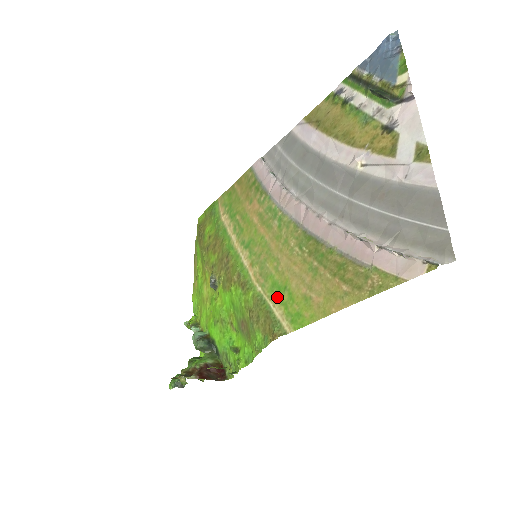
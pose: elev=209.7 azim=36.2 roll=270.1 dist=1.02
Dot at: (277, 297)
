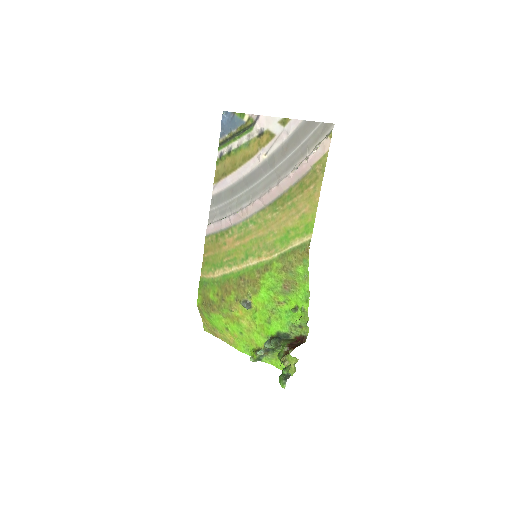
Dot at: (289, 241)
